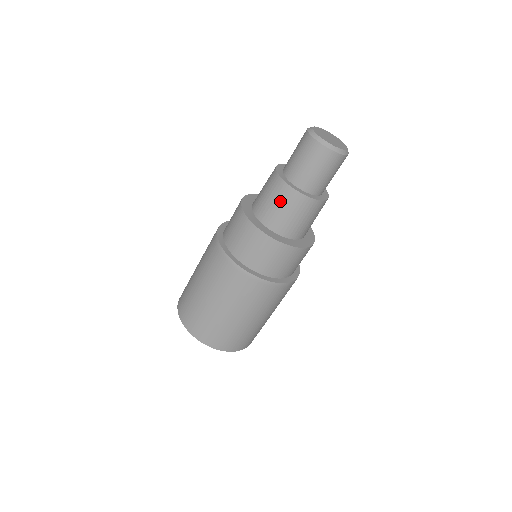
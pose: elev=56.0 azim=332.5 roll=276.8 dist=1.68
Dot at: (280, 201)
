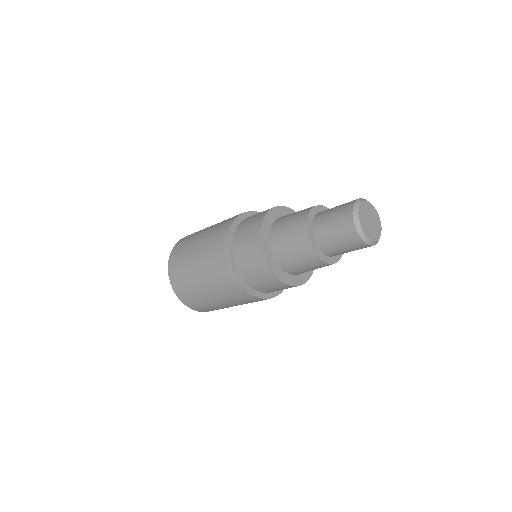
Dot at: (298, 253)
